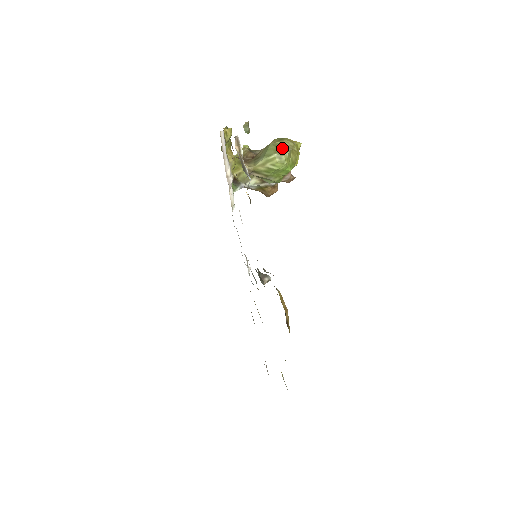
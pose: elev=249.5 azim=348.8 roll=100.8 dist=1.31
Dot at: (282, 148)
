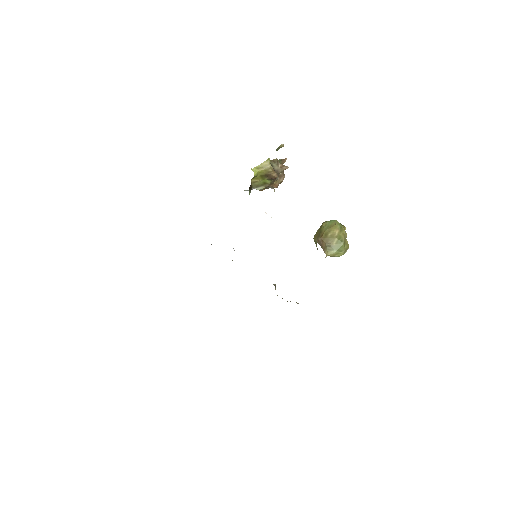
Dot at: (346, 244)
